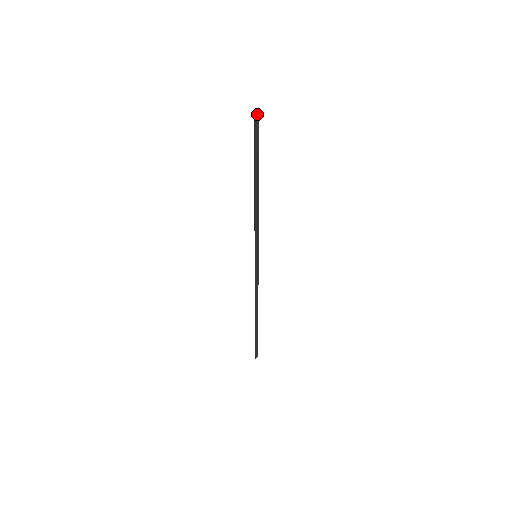
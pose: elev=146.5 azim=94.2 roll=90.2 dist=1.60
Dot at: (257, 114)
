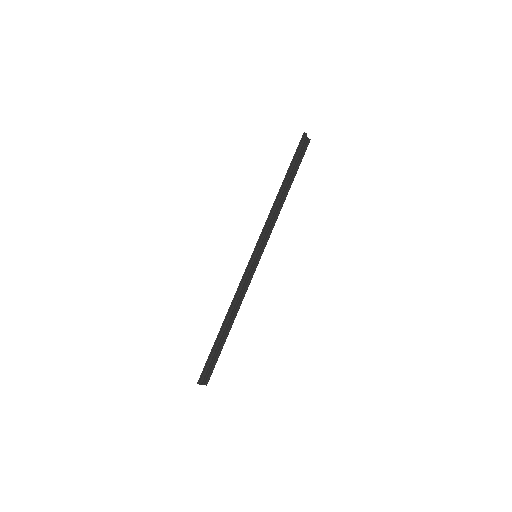
Dot at: (310, 139)
